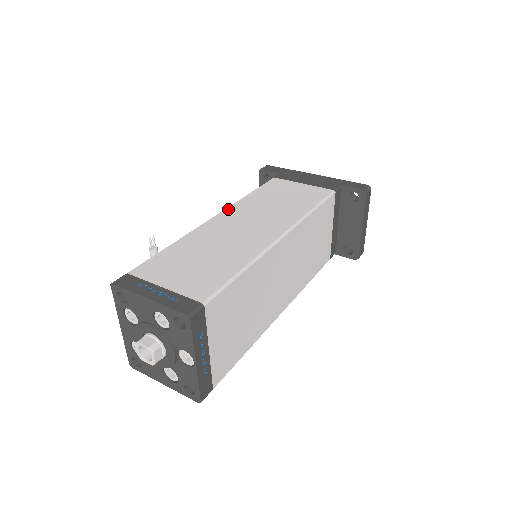
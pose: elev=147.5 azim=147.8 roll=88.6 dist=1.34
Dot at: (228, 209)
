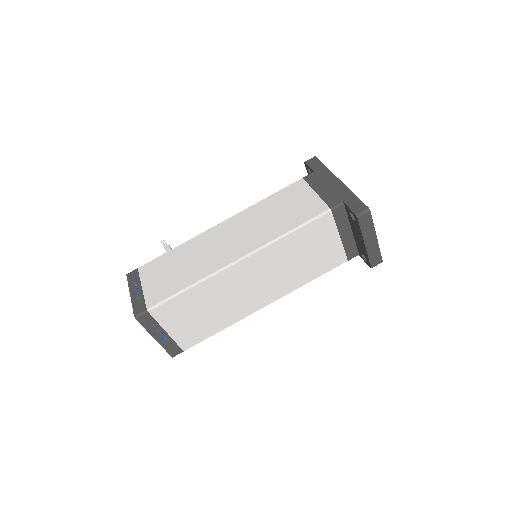
Dot at: (234, 216)
